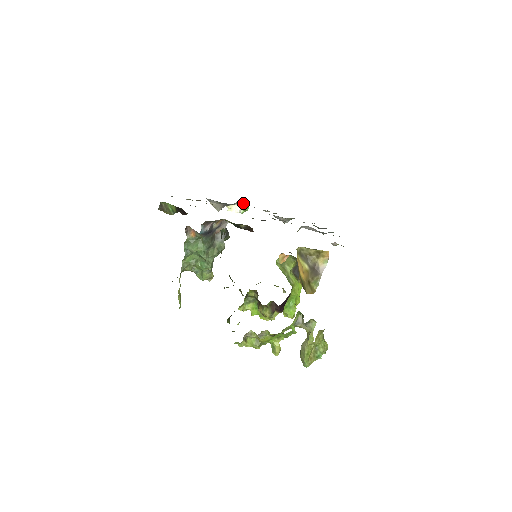
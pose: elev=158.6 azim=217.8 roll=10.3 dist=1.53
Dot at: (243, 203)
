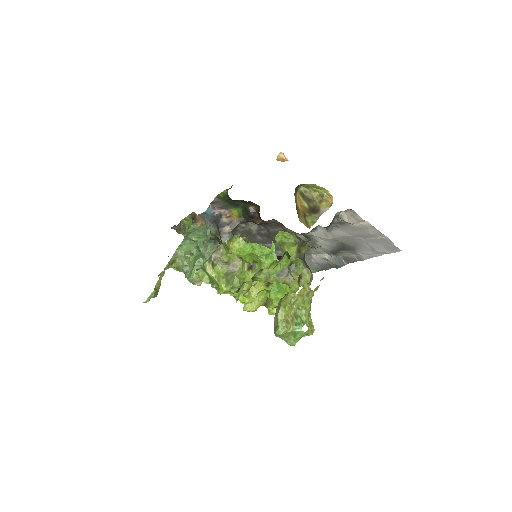
Dot at: occluded
